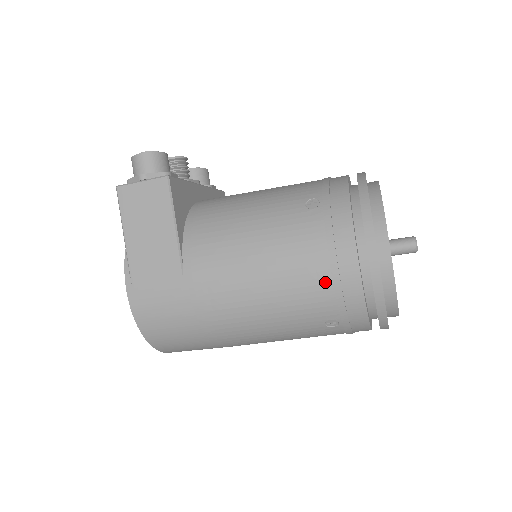
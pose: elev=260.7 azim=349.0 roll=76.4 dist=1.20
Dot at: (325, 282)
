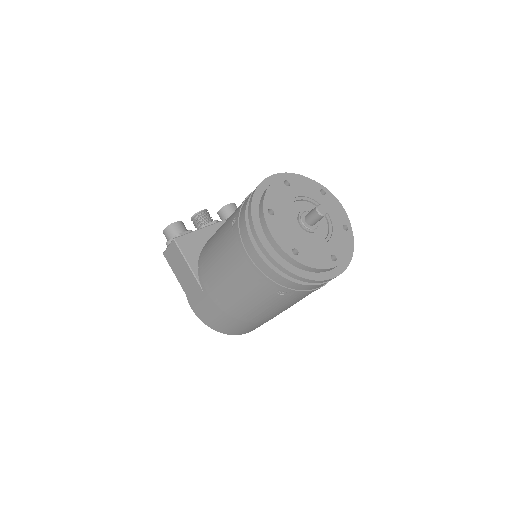
Dot at: (252, 271)
